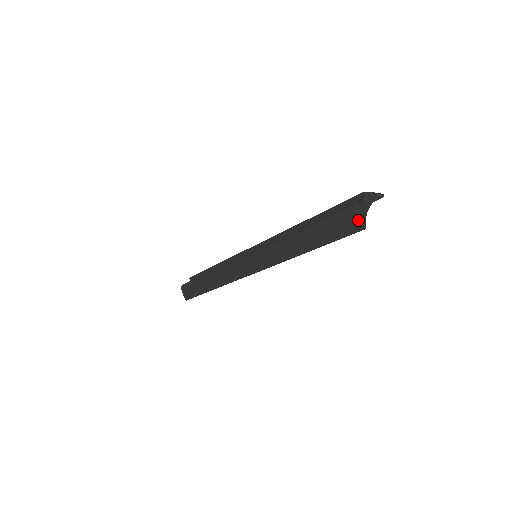
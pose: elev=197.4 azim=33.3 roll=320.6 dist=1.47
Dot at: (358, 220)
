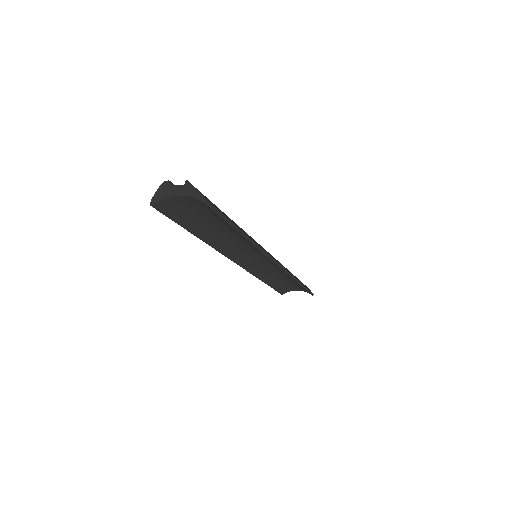
Dot at: (155, 194)
